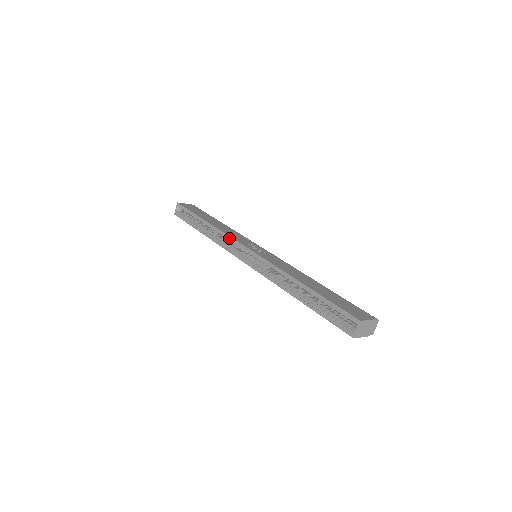
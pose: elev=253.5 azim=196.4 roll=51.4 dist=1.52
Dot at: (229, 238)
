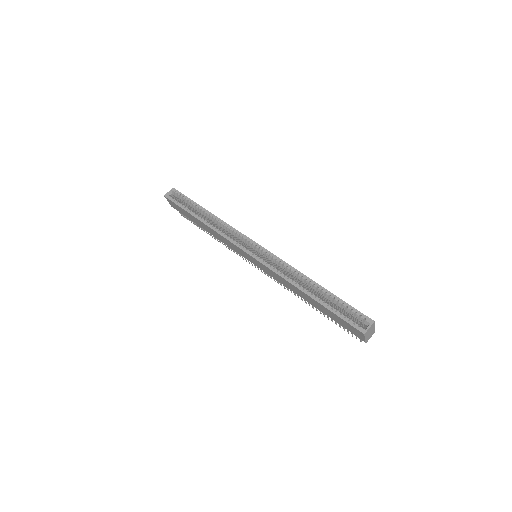
Dot at: (236, 231)
